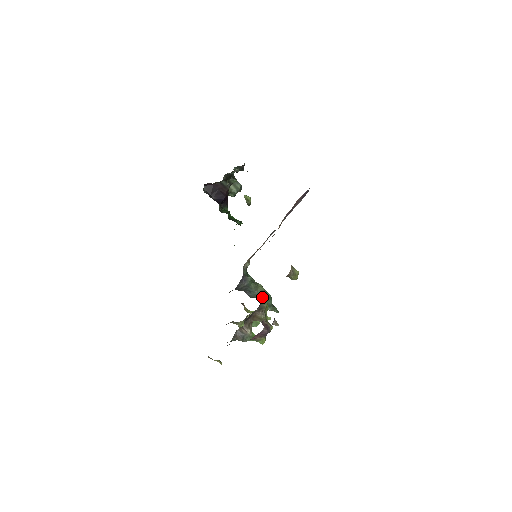
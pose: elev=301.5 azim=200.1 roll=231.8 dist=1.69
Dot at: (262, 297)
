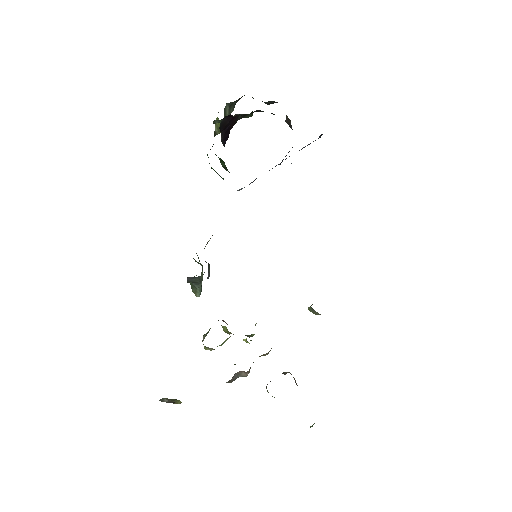
Dot at: (200, 282)
